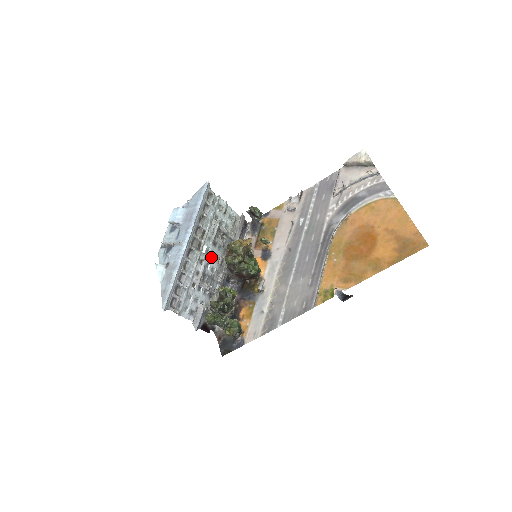
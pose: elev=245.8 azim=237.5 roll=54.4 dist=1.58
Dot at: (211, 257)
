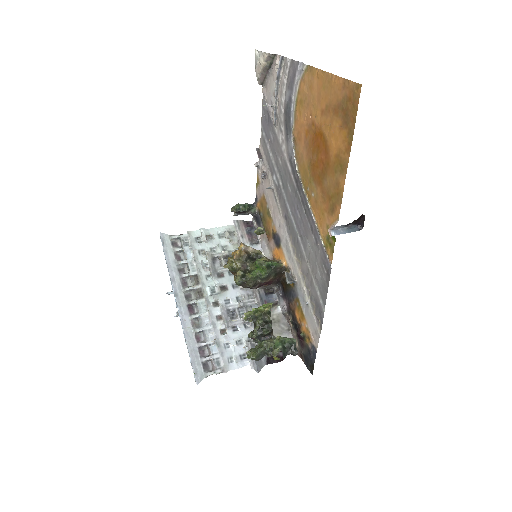
Dot at: (226, 290)
